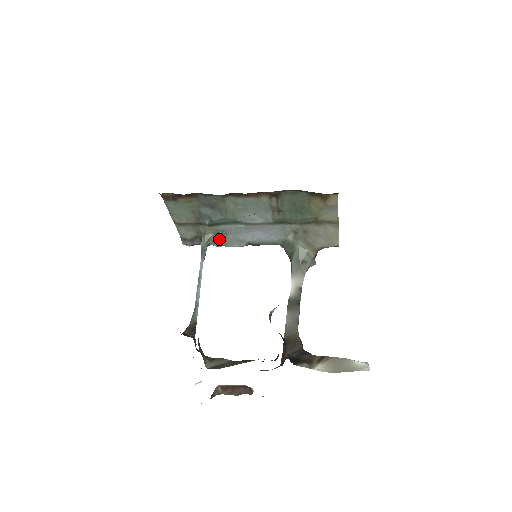
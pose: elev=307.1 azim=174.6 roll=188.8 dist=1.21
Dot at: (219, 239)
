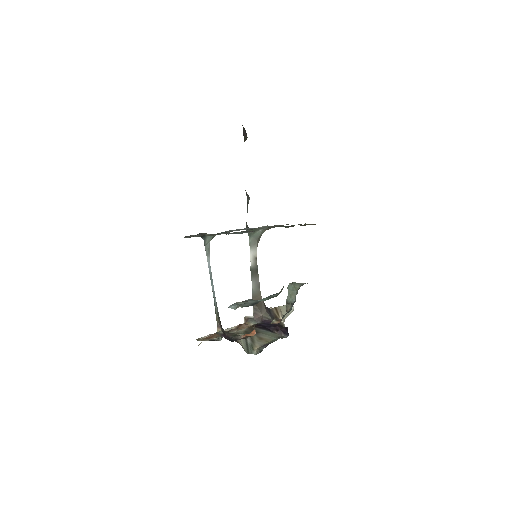
Dot at: occluded
